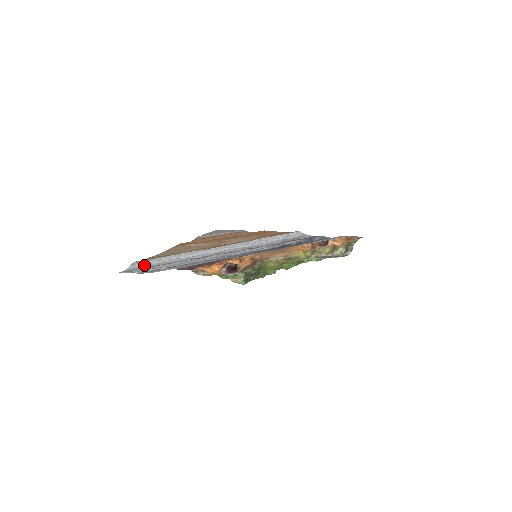
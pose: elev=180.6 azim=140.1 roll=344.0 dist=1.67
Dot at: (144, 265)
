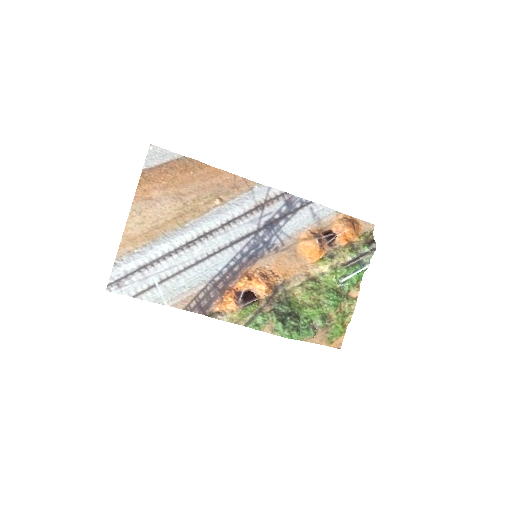
Dot at: (128, 264)
